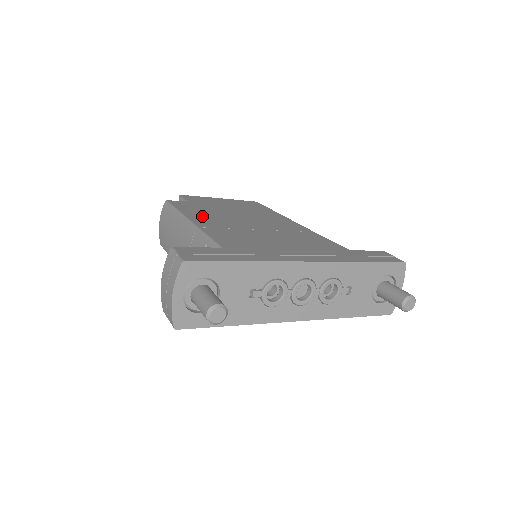
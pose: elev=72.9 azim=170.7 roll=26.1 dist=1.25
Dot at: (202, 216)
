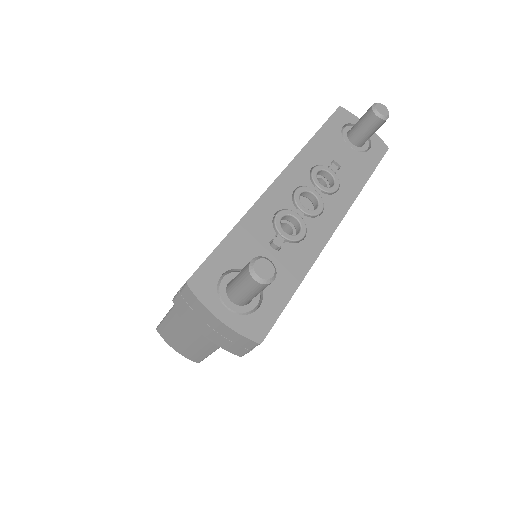
Dot at: occluded
